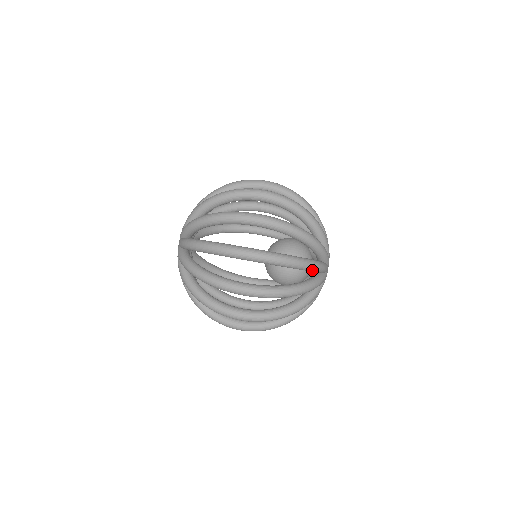
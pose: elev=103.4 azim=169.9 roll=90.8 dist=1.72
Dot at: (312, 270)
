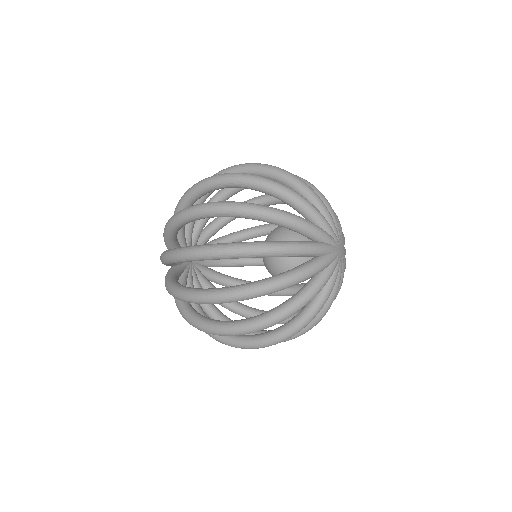
Dot at: (290, 224)
